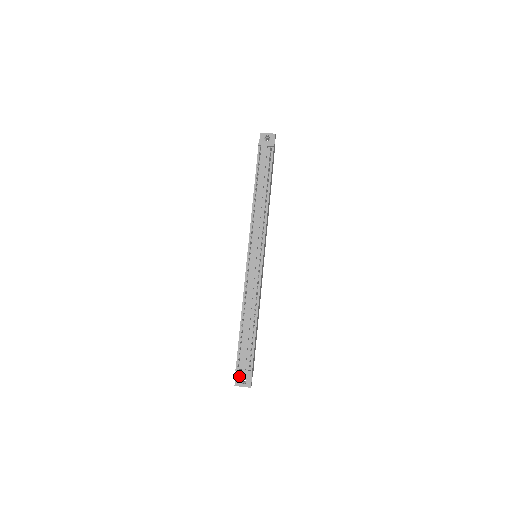
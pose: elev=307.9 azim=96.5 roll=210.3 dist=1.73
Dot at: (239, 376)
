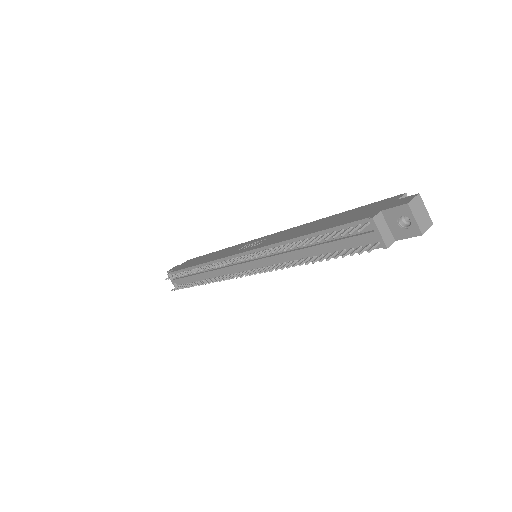
Dot at: occluded
